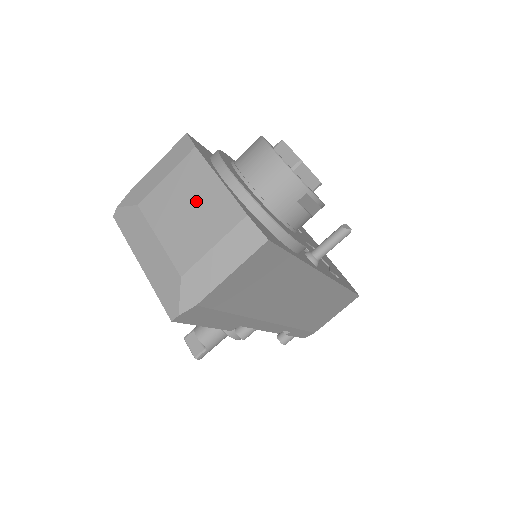
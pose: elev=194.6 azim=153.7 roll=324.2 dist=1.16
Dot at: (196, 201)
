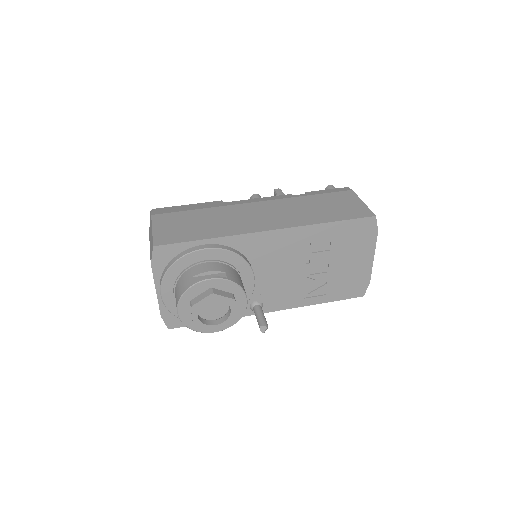
Dot at: occluded
